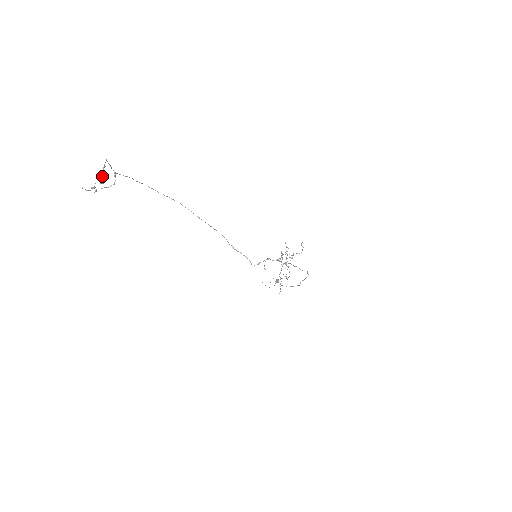
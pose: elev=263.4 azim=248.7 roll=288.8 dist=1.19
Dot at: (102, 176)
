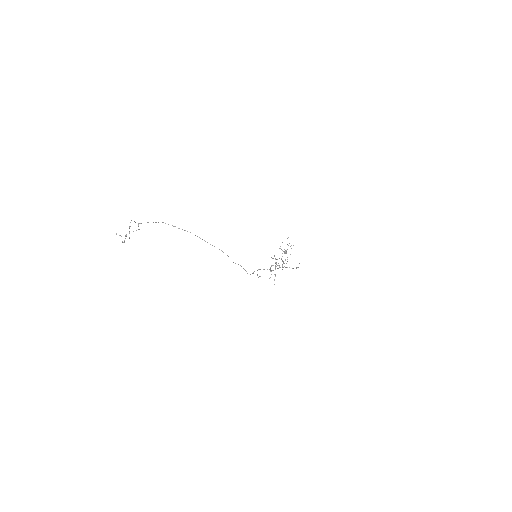
Dot at: occluded
